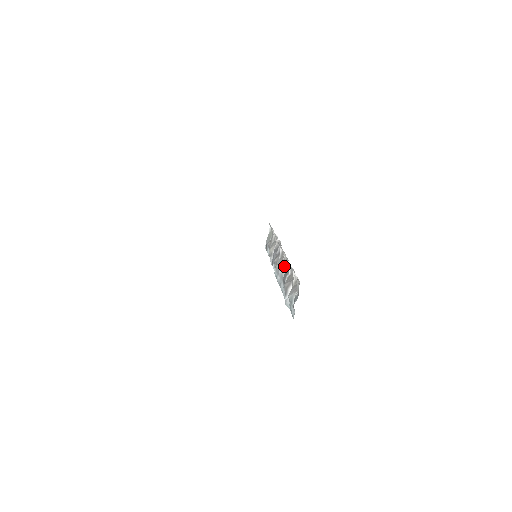
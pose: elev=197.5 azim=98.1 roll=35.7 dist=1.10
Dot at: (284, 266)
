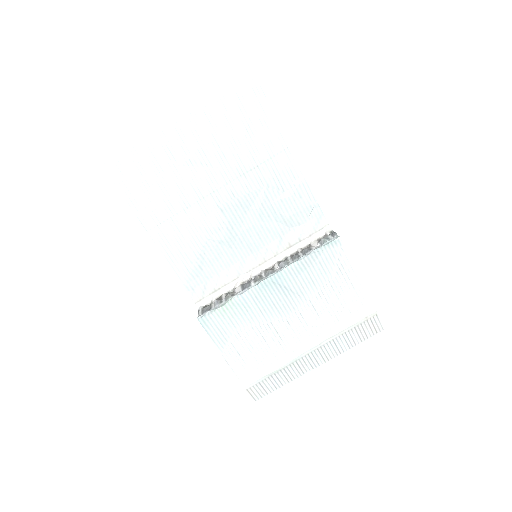
Dot at: (284, 260)
